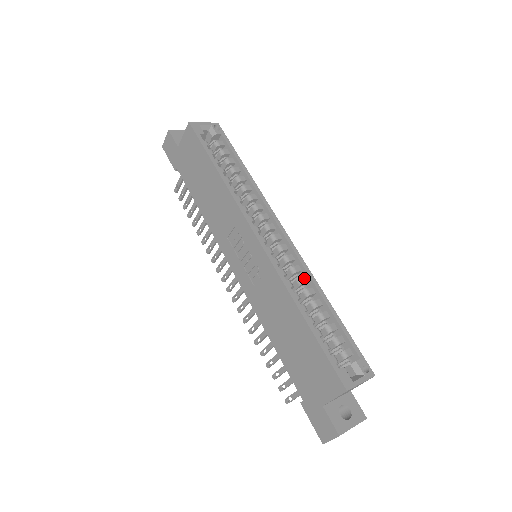
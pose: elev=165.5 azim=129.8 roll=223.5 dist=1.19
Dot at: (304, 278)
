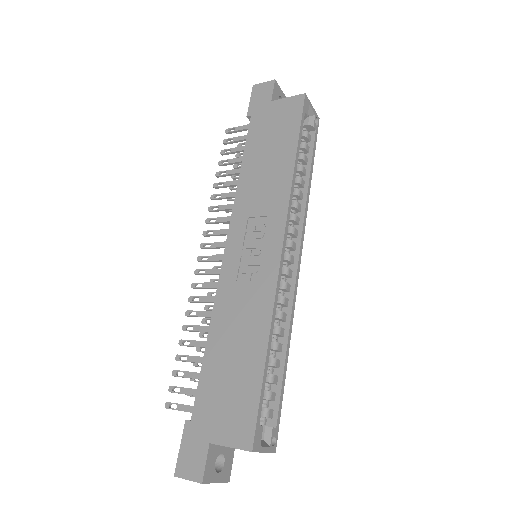
Dot at: (285, 315)
